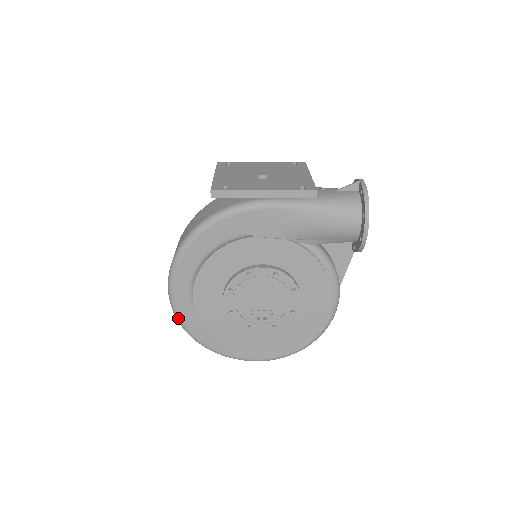
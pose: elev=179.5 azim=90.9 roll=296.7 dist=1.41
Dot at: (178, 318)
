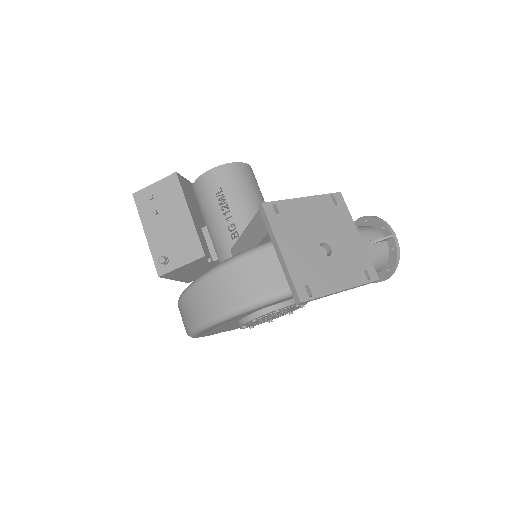
Dot at: occluded
